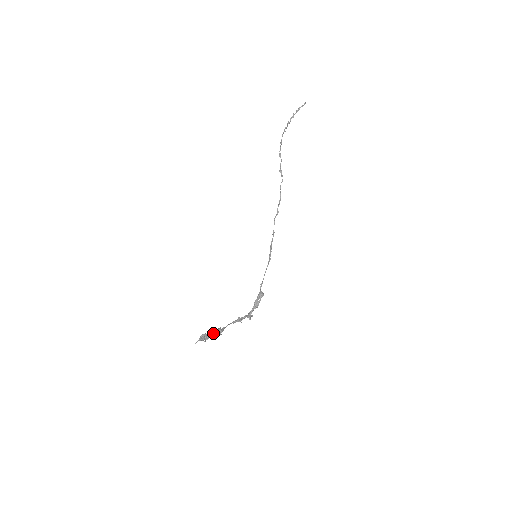
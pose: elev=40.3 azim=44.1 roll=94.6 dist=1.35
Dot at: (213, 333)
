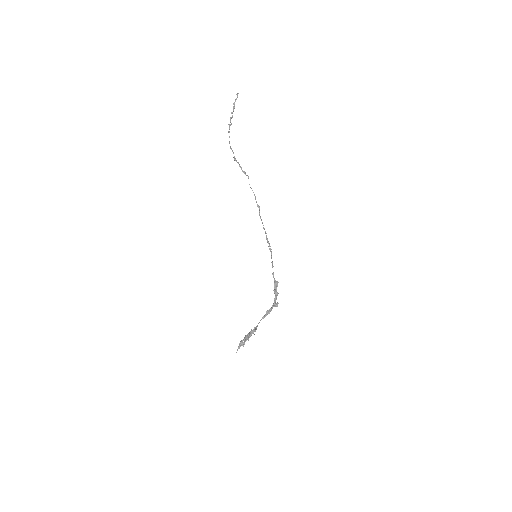
Dot at: (247, 337)
